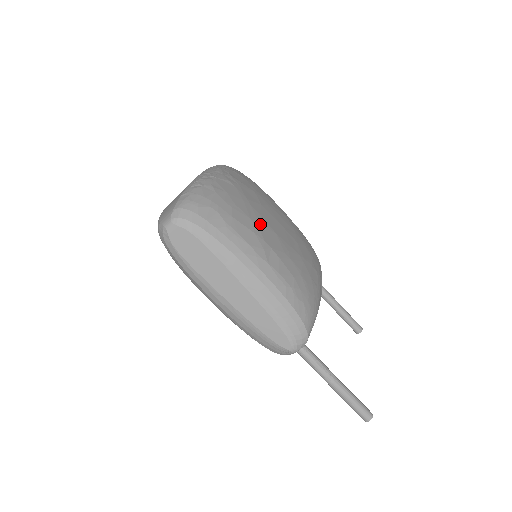
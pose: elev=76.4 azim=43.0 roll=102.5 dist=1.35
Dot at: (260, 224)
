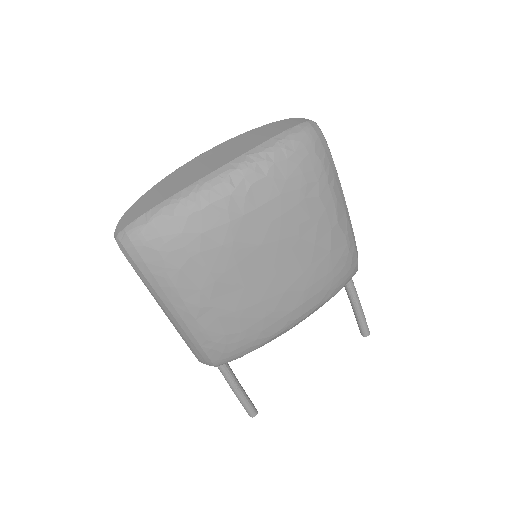
Dot at: (223, 278)
